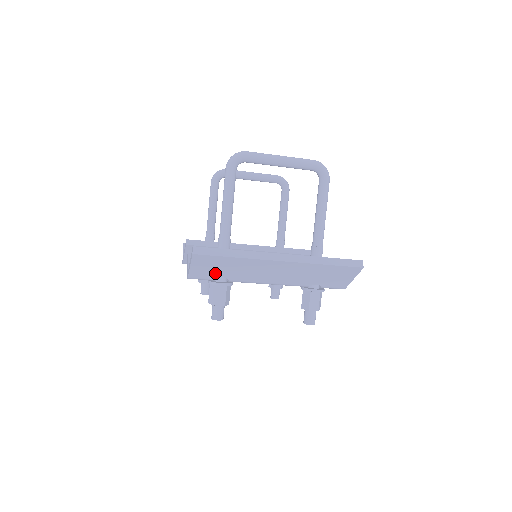
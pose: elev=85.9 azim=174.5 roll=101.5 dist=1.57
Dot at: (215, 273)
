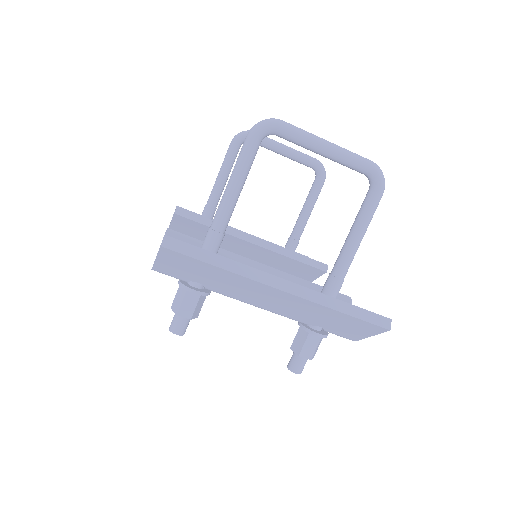
Dot at: (189, 275)
